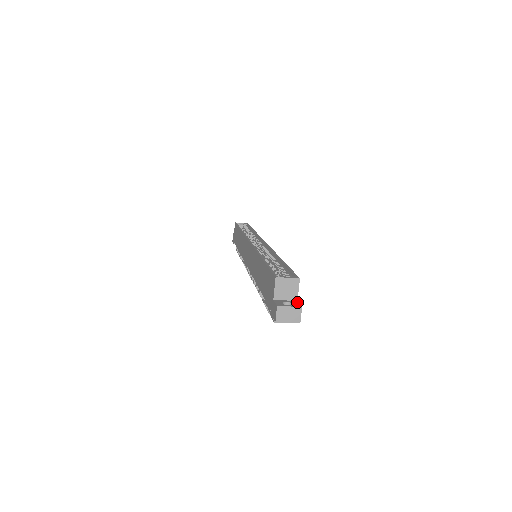
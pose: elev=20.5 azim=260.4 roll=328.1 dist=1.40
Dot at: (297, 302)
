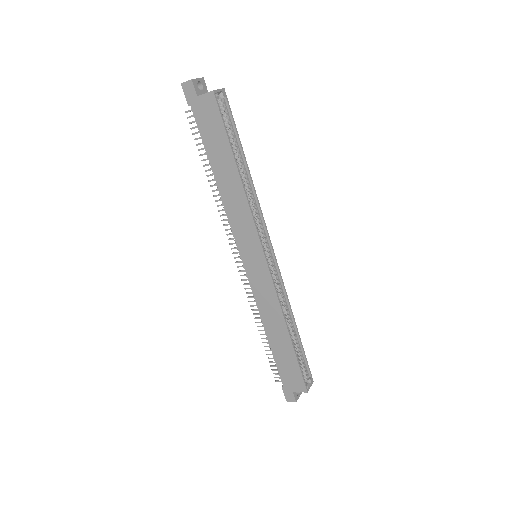
Dot at: occluded
